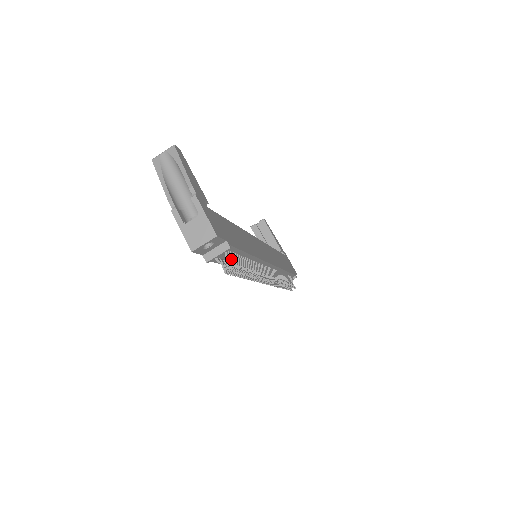
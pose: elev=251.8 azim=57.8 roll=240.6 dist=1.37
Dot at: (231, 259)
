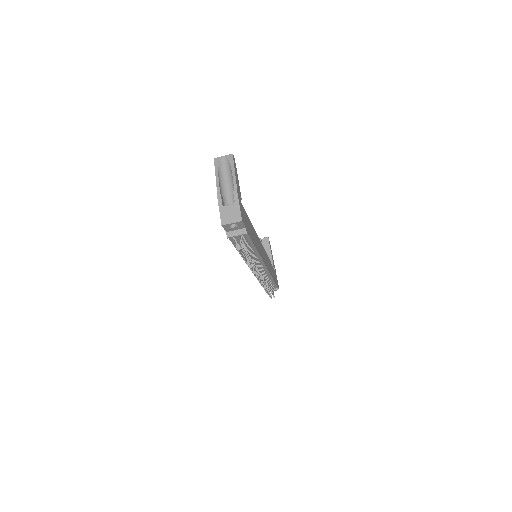
Dot at: (243, 242)
